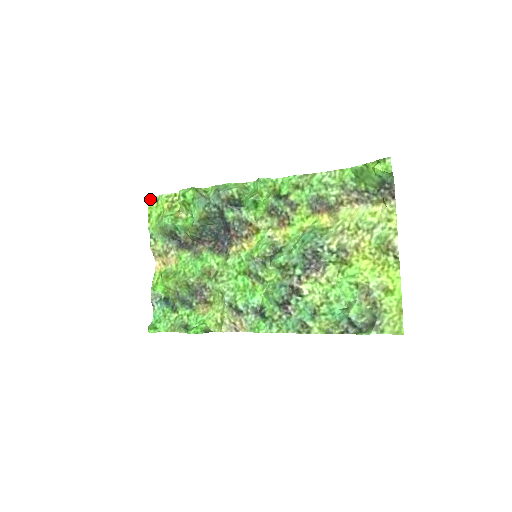
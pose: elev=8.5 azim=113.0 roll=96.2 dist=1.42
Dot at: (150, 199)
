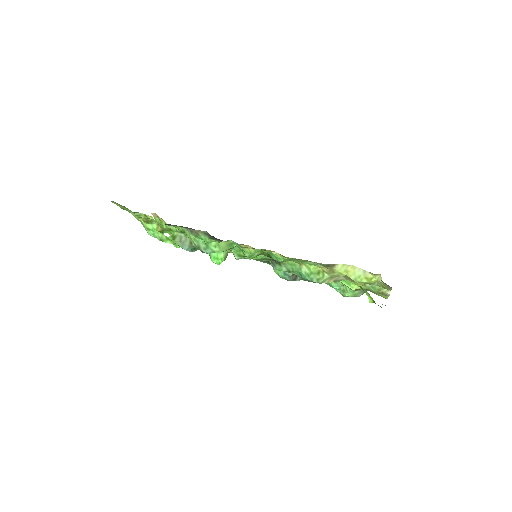
Dot at: (114, 202)
